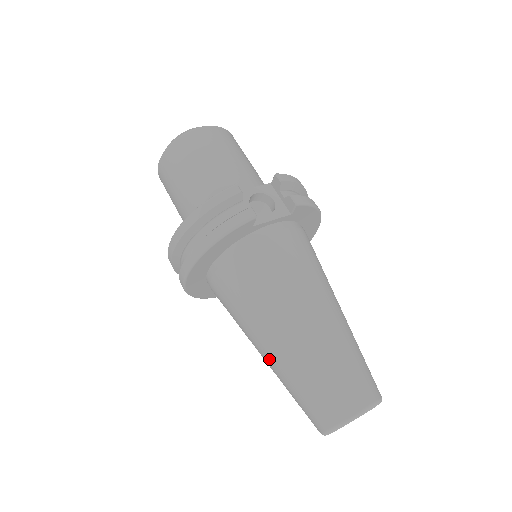
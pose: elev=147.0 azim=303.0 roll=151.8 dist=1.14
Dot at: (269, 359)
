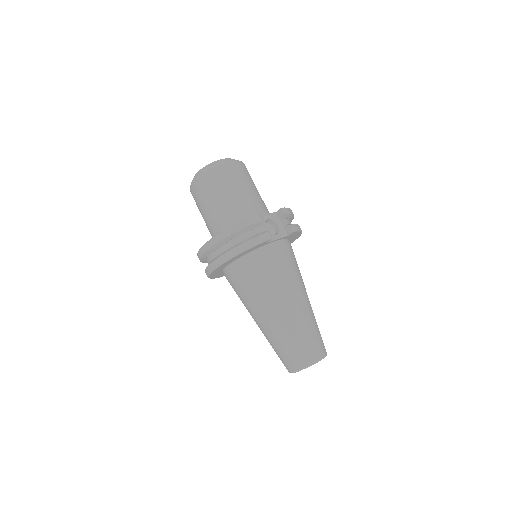
Dot at: (264, 326)
